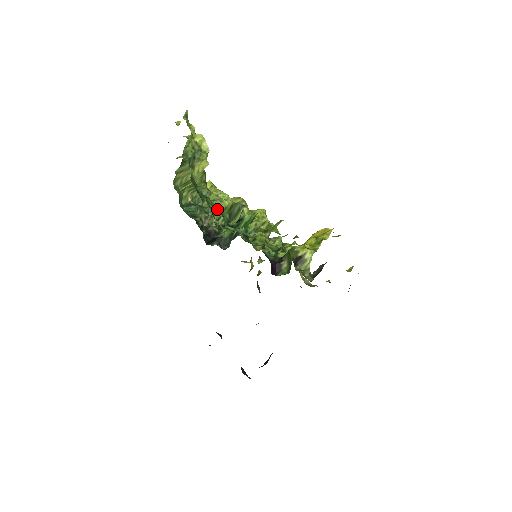
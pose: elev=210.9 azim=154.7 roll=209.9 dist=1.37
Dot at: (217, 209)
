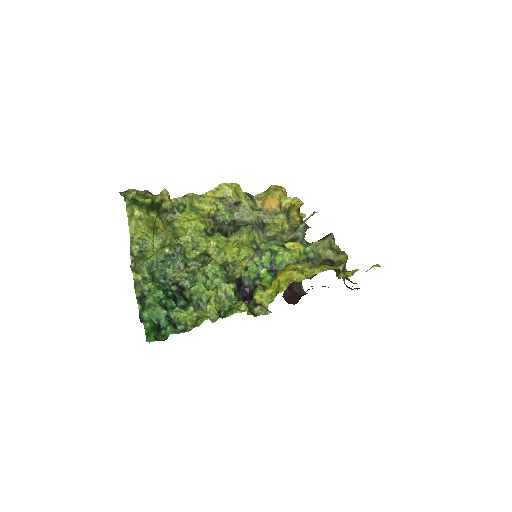
Dot at: (156, 309)
